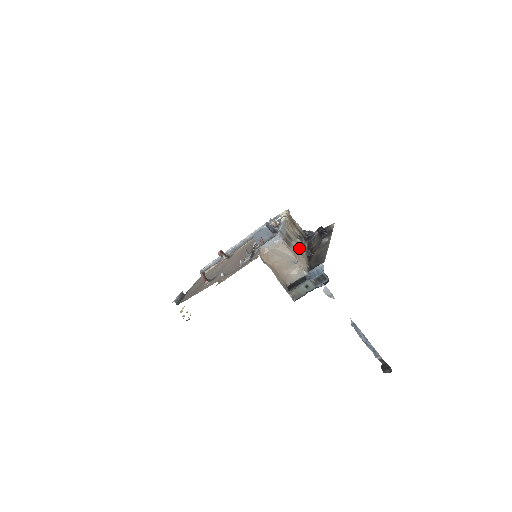
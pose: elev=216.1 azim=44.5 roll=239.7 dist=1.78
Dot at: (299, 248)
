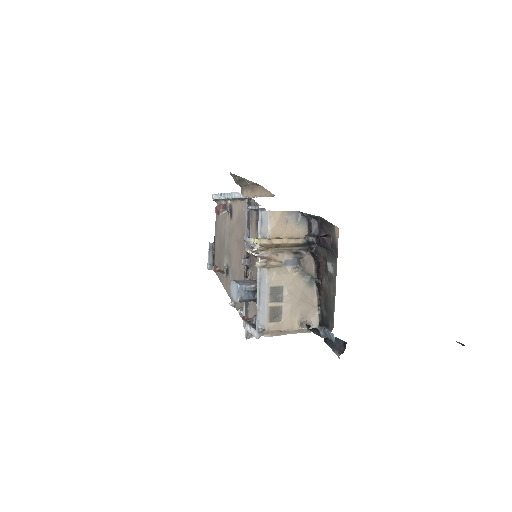
Dot at: (296, 298)
